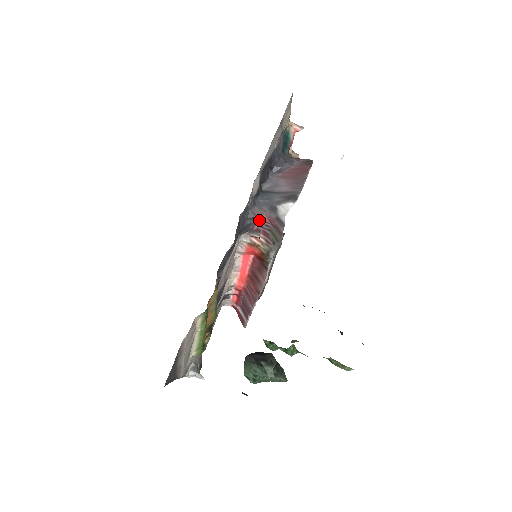
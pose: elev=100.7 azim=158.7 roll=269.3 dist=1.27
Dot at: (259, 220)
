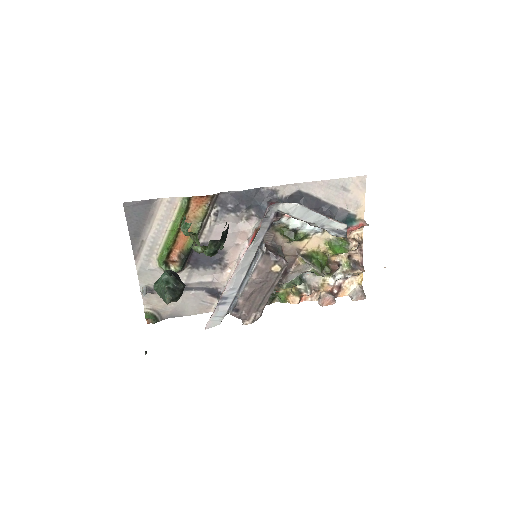
Dot at: occluded
